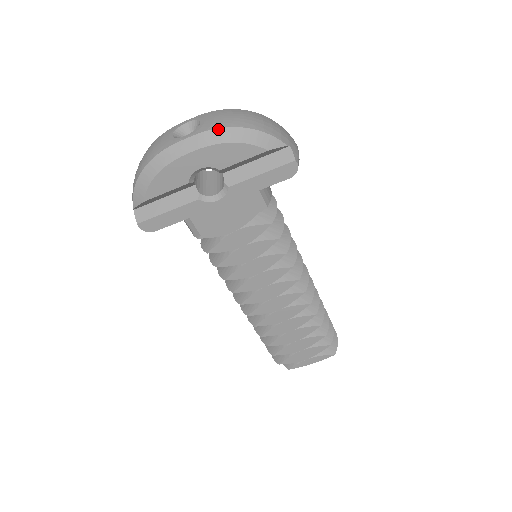
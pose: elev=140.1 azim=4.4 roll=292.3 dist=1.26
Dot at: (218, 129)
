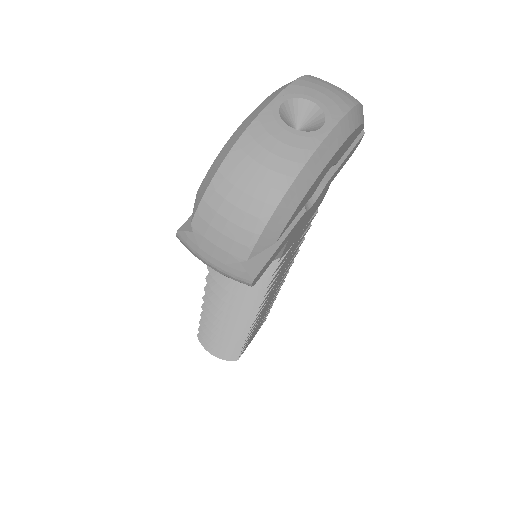
Dot at: (351, 110)
